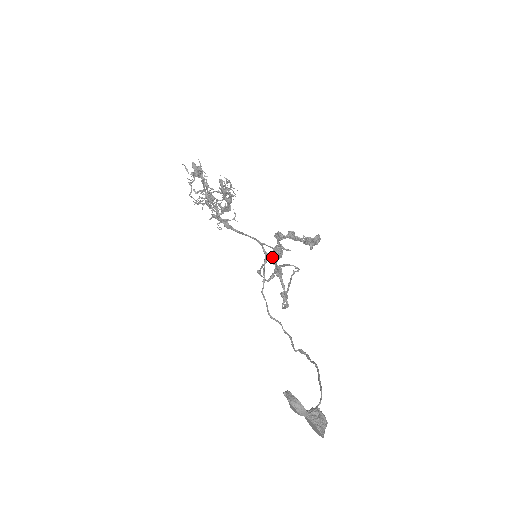
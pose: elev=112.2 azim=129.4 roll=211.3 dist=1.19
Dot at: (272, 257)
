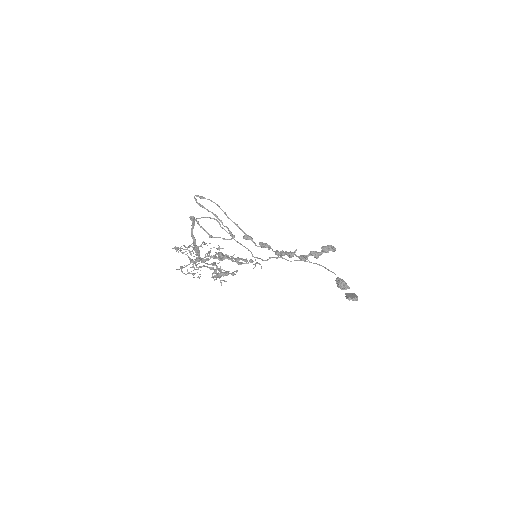
Dot at: (281, 256)
